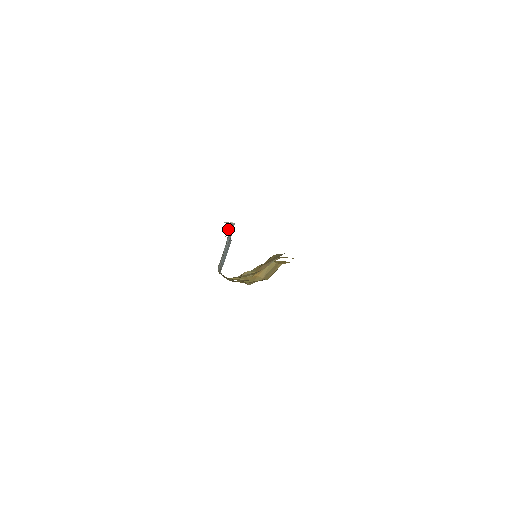
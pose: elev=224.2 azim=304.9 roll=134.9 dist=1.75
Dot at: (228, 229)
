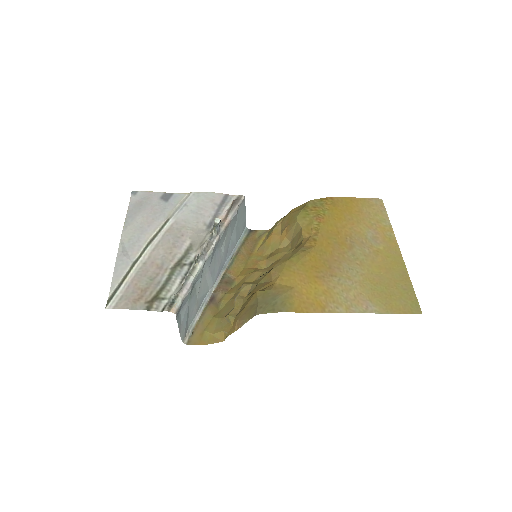
Dot at: (213, 230)
